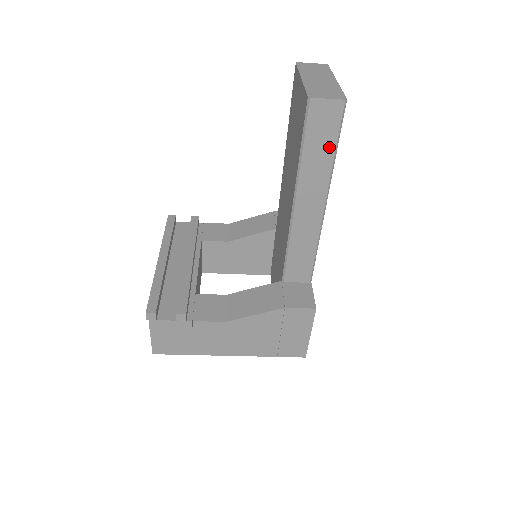
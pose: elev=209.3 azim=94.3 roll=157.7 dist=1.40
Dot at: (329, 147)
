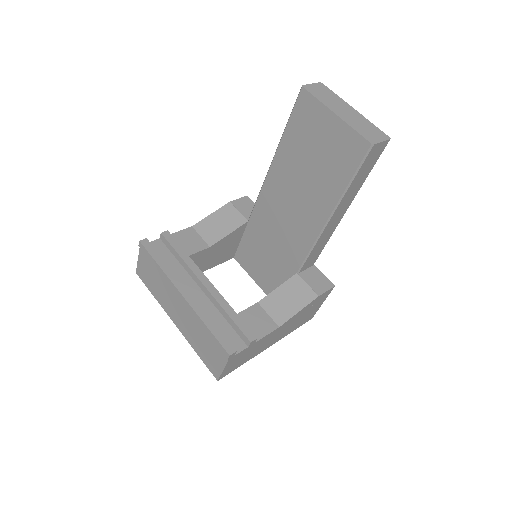
Dot at: (367, 173)
